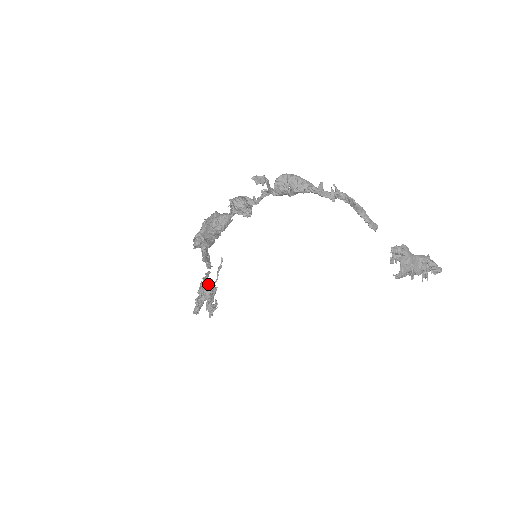
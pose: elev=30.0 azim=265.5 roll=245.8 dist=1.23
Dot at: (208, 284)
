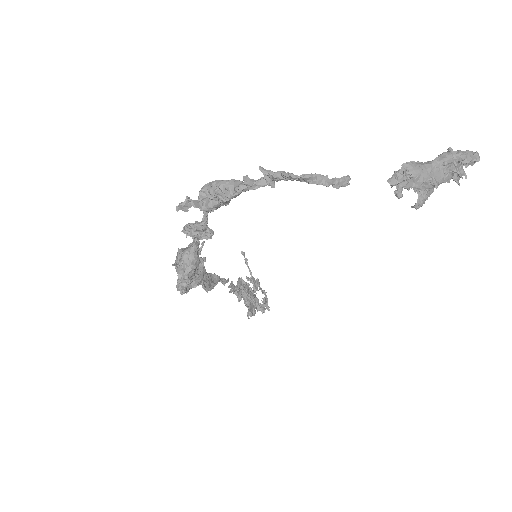
Dot at: (242, 289)
